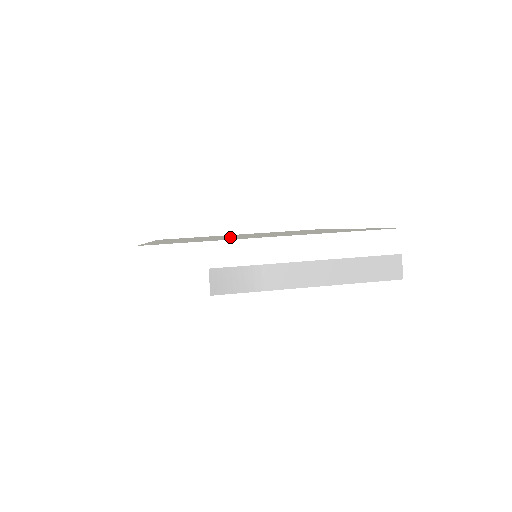
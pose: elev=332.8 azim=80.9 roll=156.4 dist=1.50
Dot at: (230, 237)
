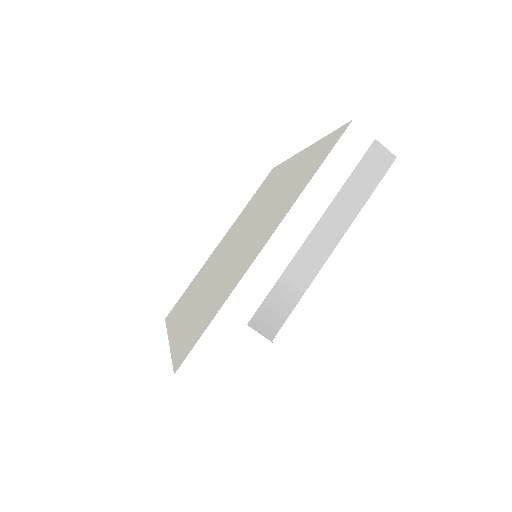
Dot at: (224, 269)
